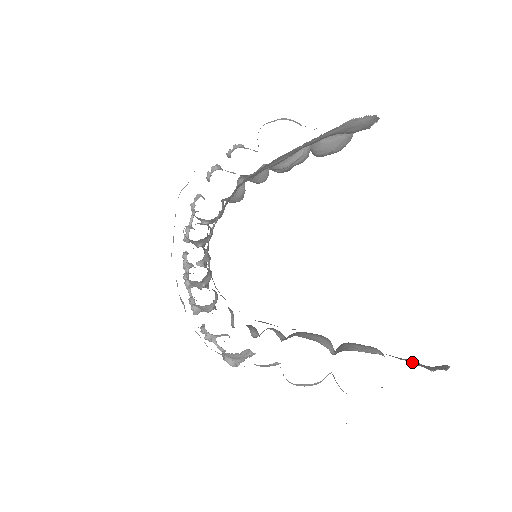
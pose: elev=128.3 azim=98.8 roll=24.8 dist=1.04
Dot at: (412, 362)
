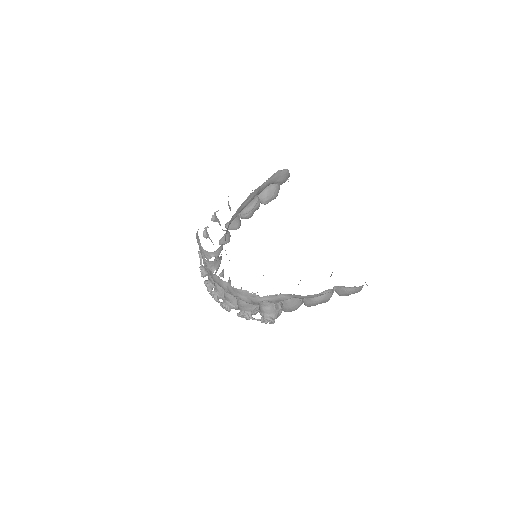
Dot at: occluded
